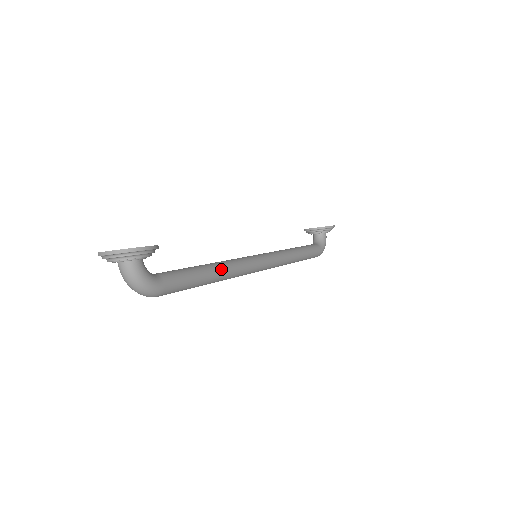
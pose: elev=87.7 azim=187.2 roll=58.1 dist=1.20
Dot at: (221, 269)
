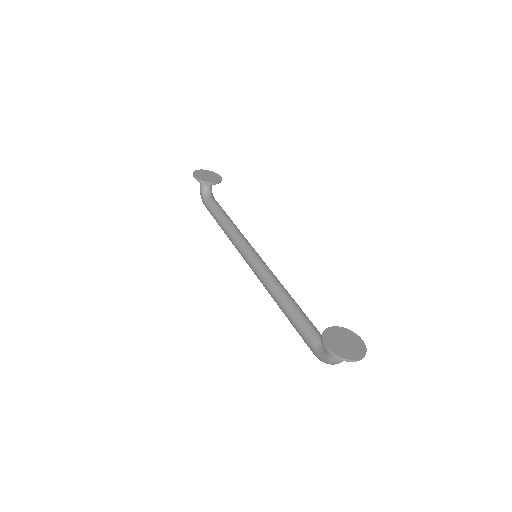
Dot at: occluded
